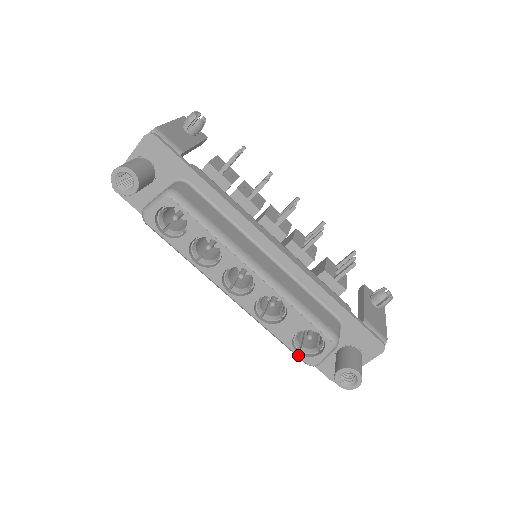
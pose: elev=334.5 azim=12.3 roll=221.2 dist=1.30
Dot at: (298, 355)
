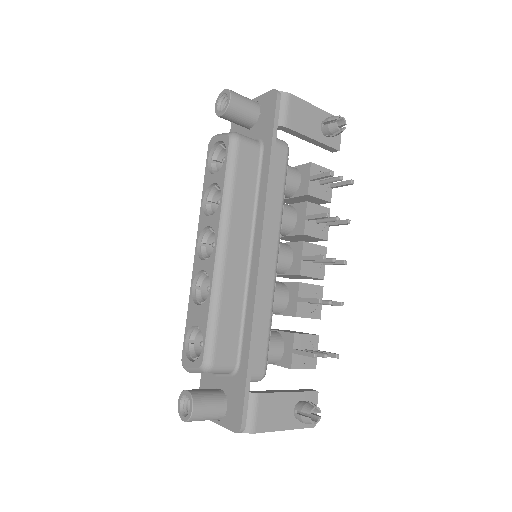
Dot at: (184, 344)
